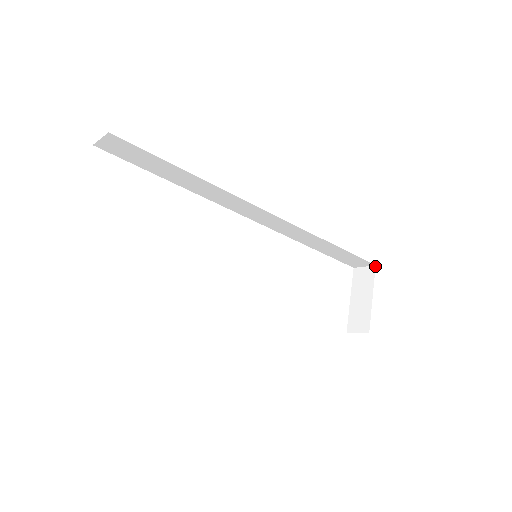
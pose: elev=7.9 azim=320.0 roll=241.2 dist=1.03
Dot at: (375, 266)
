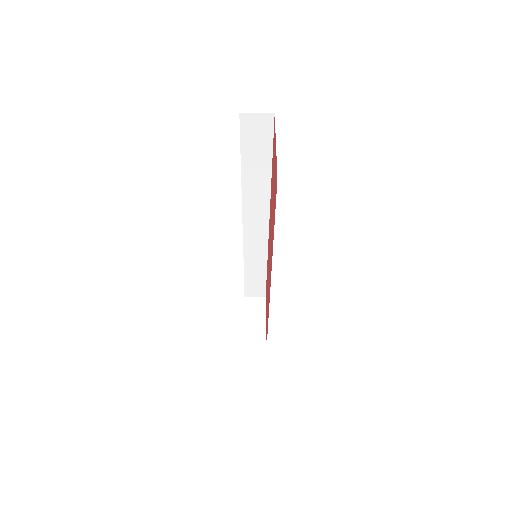
Dot at: (265, 298)
